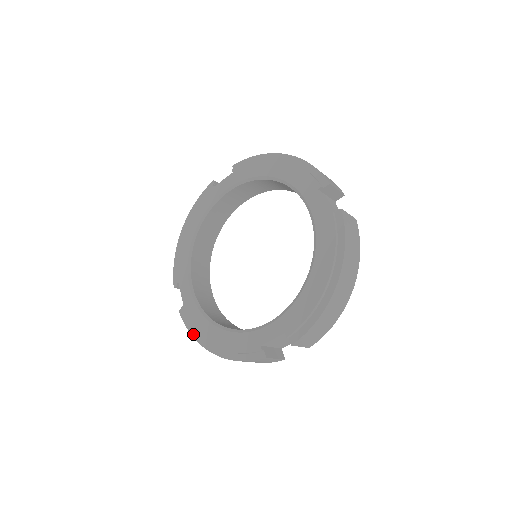
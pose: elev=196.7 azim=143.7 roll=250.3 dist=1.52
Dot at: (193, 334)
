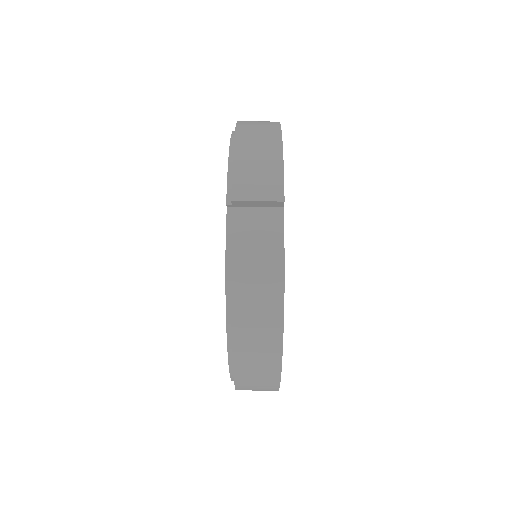
Dot at: occluded
